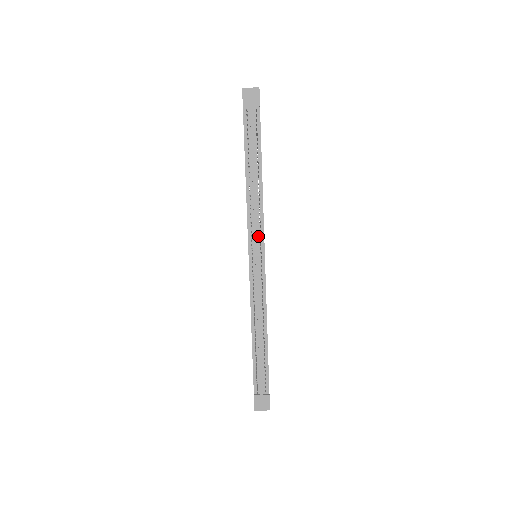
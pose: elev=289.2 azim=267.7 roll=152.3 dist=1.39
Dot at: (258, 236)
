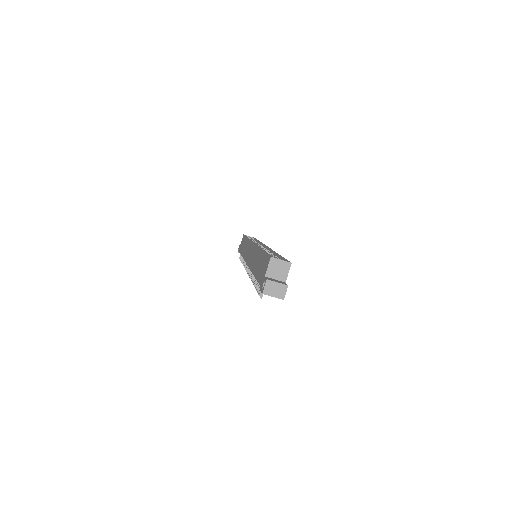
Dot at: occluded
